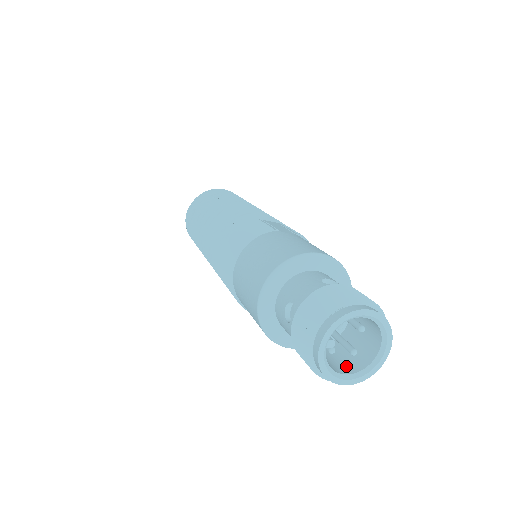
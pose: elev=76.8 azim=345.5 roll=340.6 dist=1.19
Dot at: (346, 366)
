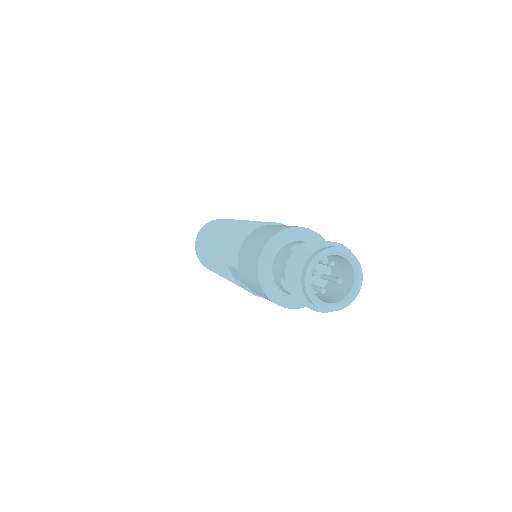
Dot at: occluded
